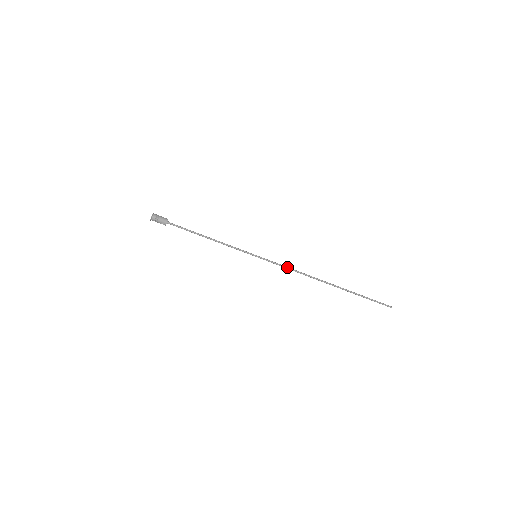
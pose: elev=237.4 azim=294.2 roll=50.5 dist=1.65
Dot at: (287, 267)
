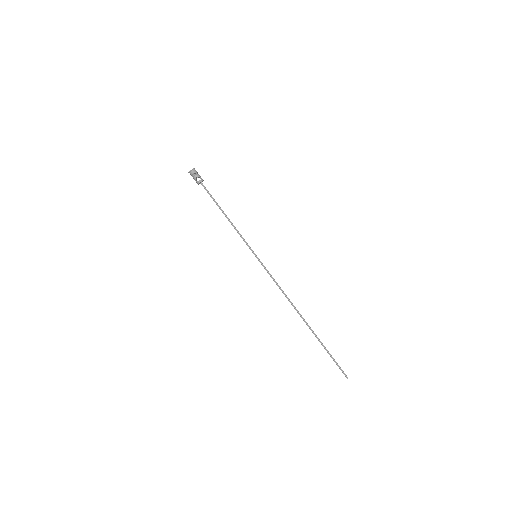
Dot at: (276, 282)
